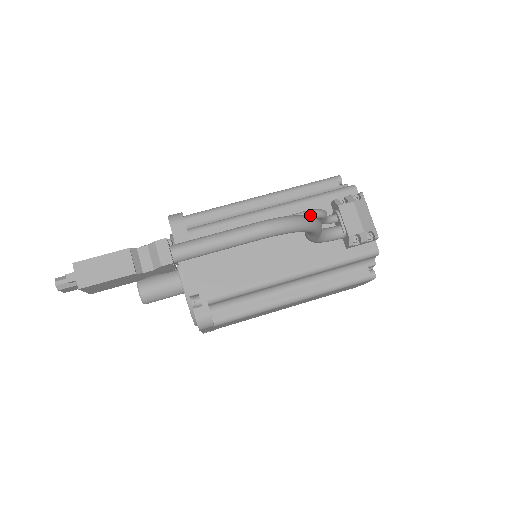
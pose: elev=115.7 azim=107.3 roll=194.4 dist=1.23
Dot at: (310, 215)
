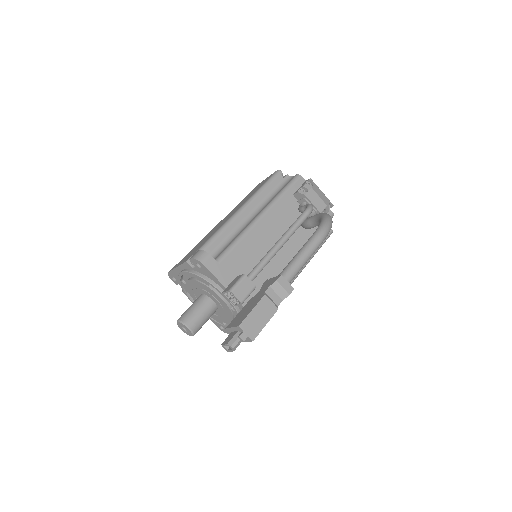
Dot at: (310, 212)
